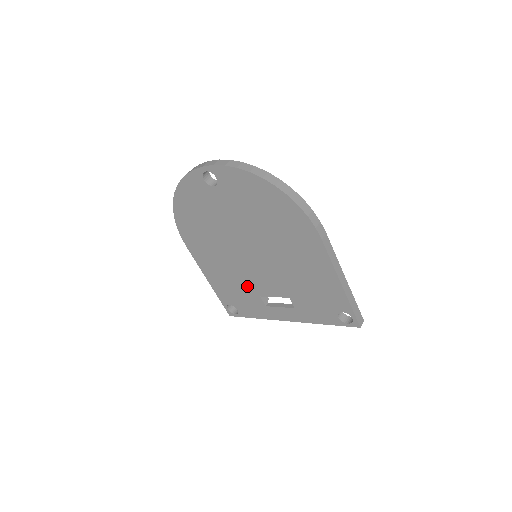
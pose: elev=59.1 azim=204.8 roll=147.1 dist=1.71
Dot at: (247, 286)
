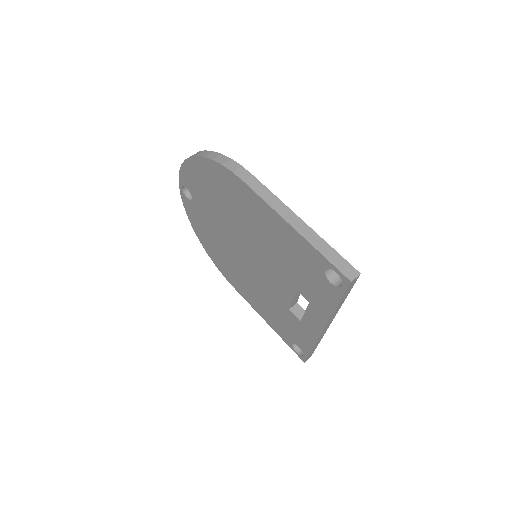
Dot at: (276, 302)
